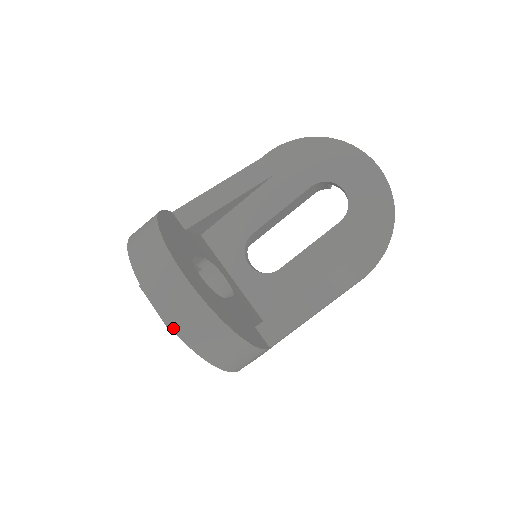
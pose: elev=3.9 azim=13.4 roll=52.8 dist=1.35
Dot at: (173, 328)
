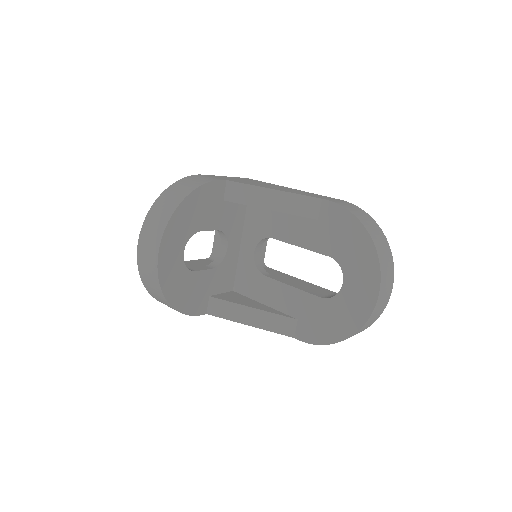
Dot at: (139, 270)
